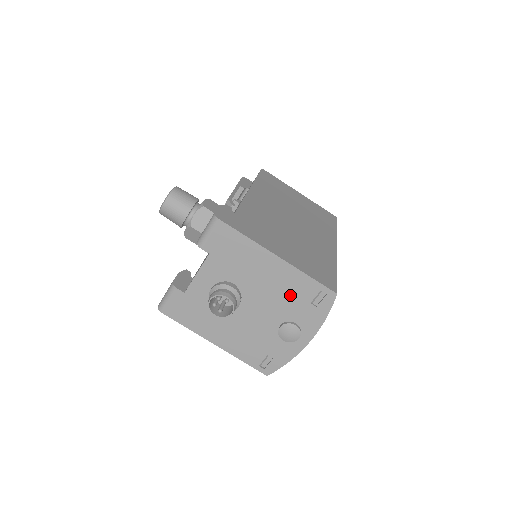
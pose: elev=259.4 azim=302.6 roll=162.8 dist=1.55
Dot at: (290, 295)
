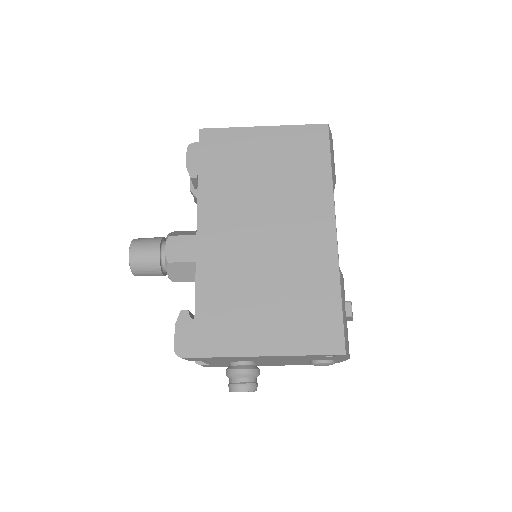
Dot at: (300, 358)
